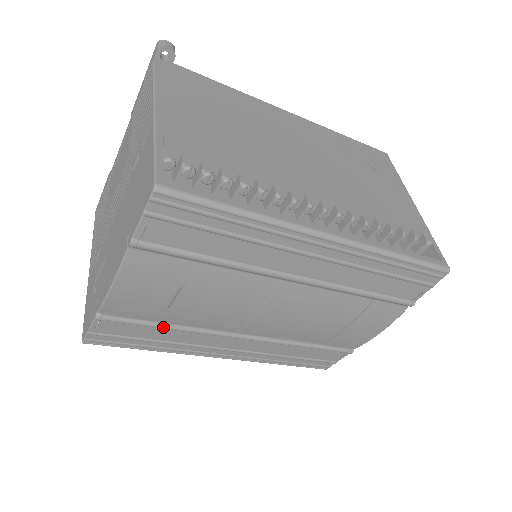
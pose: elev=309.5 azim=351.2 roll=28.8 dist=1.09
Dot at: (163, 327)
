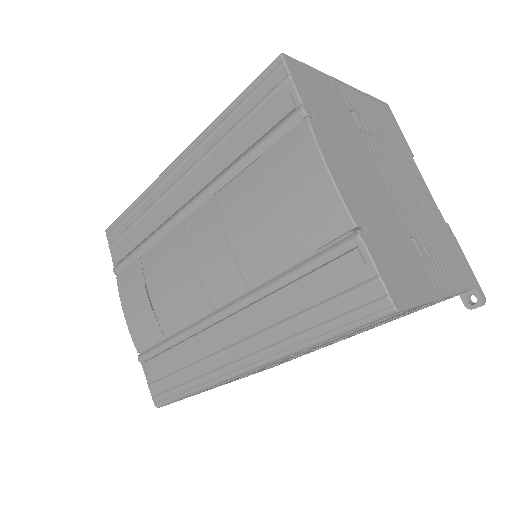
Dot at: (169, 341)
